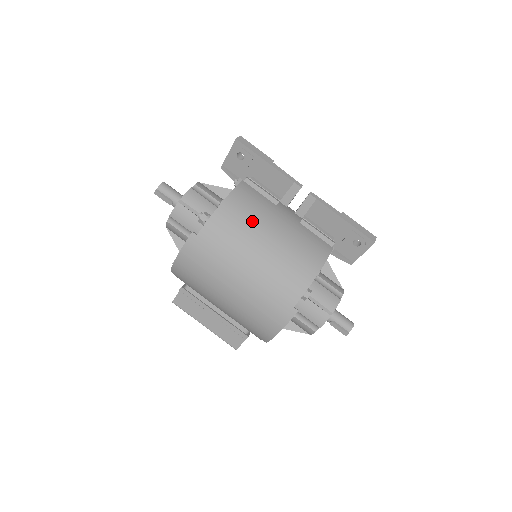
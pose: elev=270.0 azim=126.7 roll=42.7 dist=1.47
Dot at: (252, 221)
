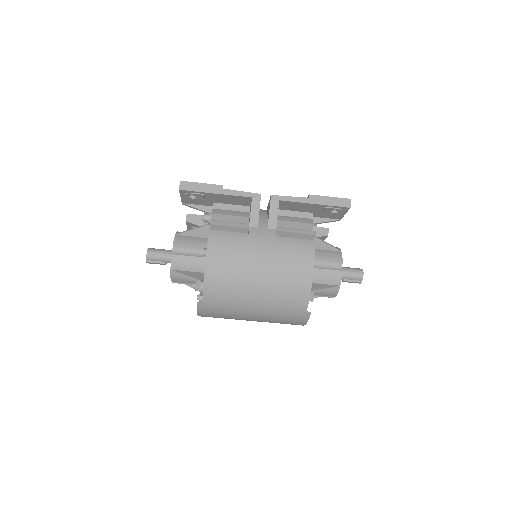
Dot at: (237, 273)
